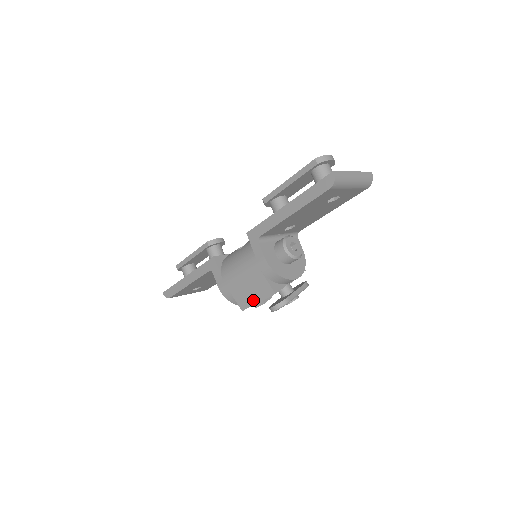
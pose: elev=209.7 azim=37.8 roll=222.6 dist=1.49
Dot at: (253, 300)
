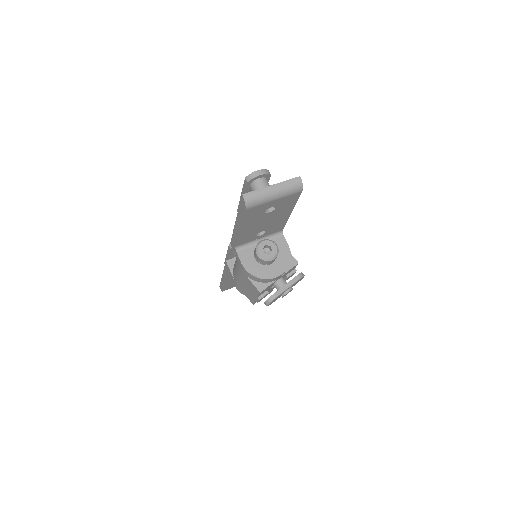
Dot at: (253, 297)
